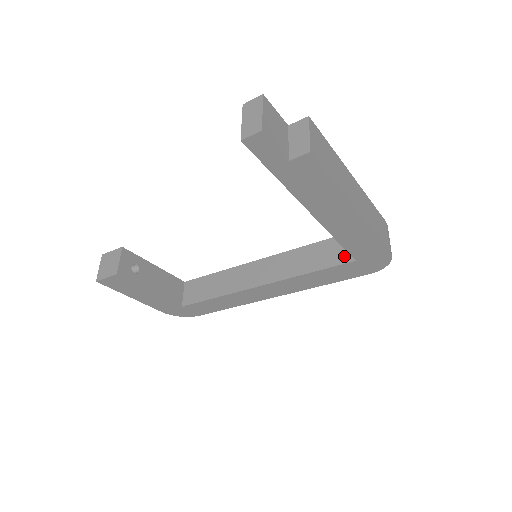
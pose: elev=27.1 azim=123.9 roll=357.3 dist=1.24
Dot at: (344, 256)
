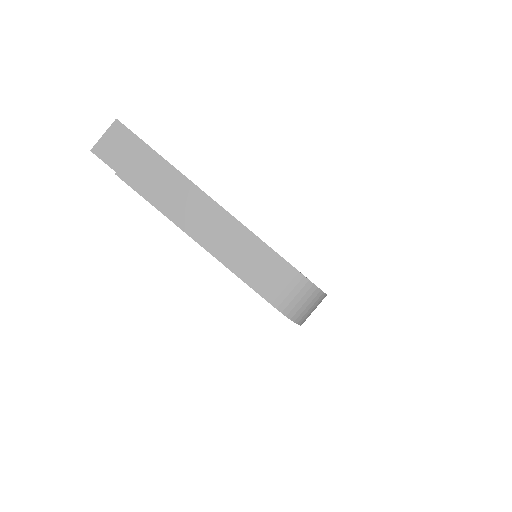
Dot at: occluded
